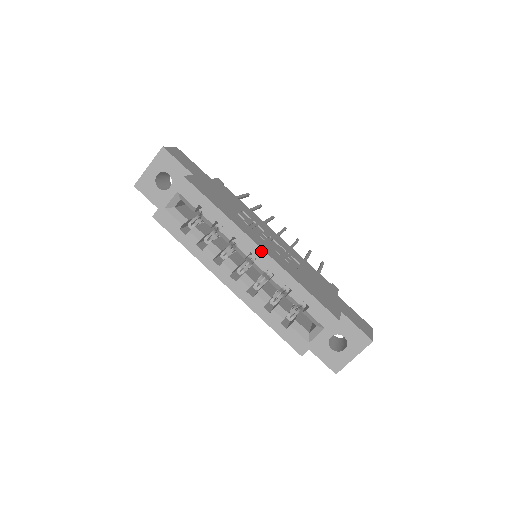
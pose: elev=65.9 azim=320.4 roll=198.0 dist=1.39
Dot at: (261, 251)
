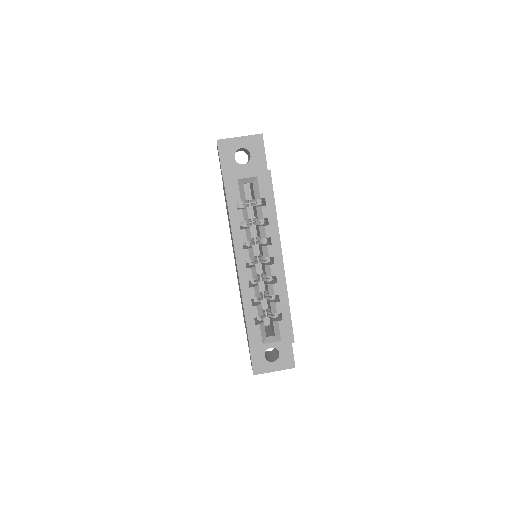
Dot at: (281, 261)
